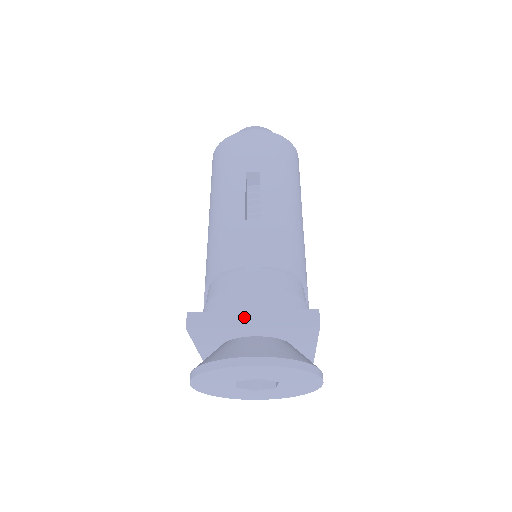
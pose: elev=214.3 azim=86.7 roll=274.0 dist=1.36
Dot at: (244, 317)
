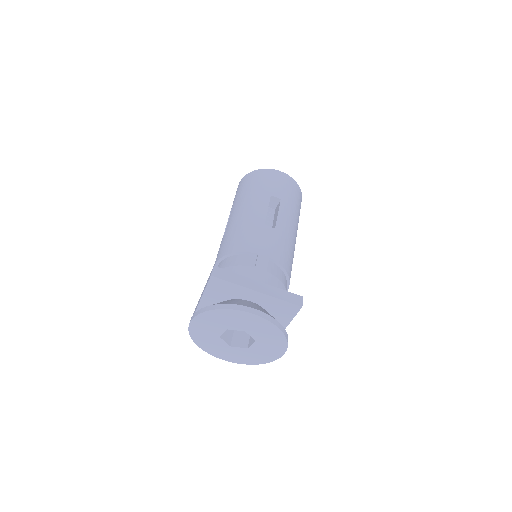
Dot at: (253, 283)
